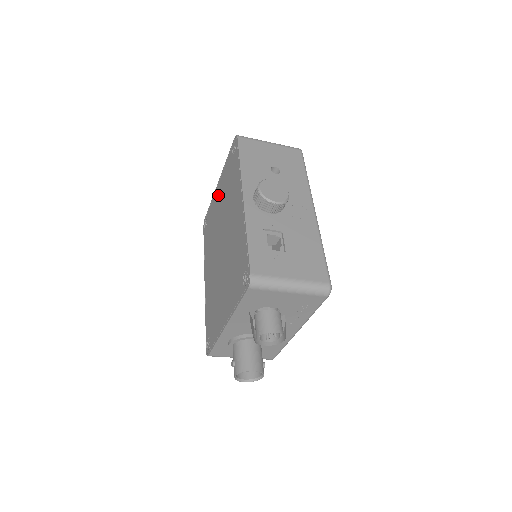
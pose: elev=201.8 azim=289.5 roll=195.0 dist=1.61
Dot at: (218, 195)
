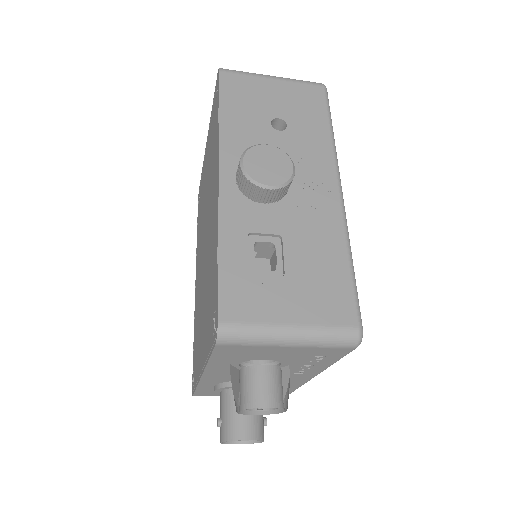
Dot at: occluded
